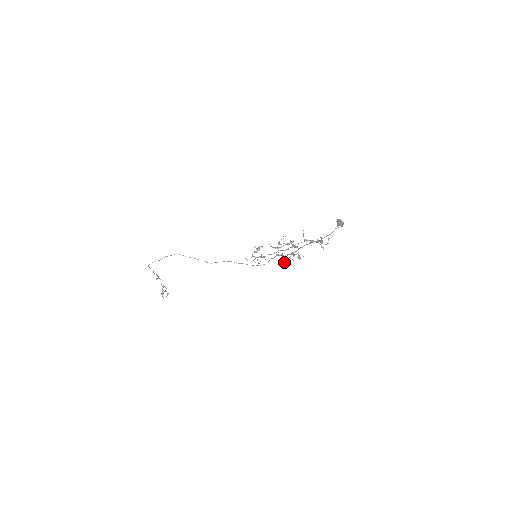
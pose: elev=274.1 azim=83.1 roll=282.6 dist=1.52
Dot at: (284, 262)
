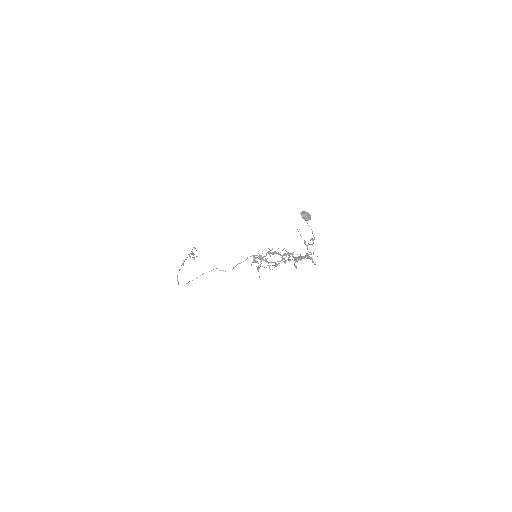
Dot at: occluded
